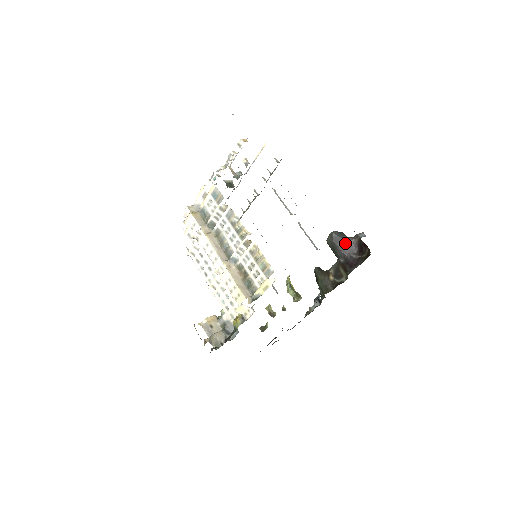
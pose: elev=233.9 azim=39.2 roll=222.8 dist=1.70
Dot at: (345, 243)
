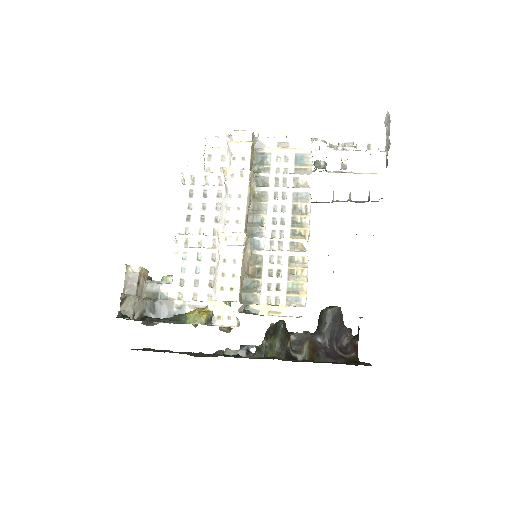
Dot at: (339, 328)
